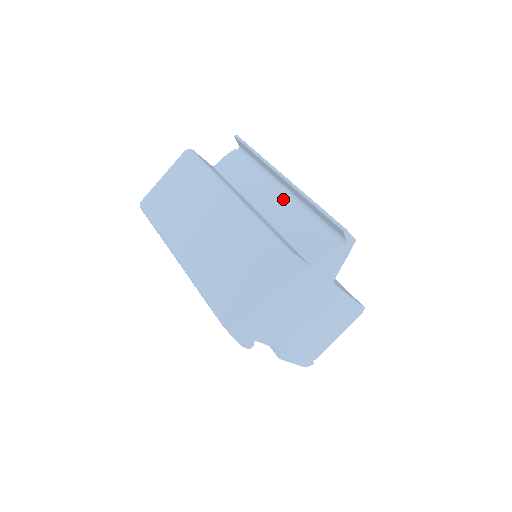
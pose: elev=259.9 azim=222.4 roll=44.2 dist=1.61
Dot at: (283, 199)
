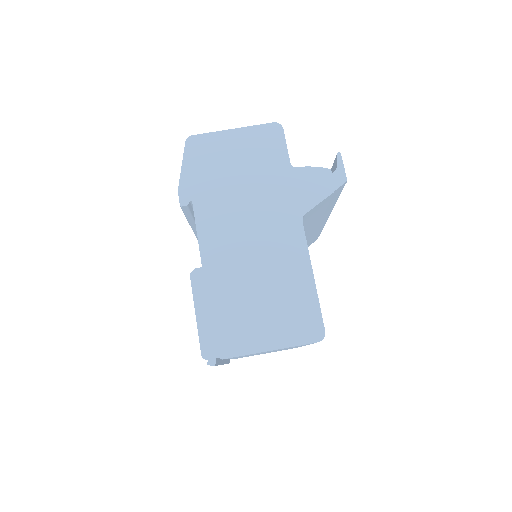
Dot at: occluded
